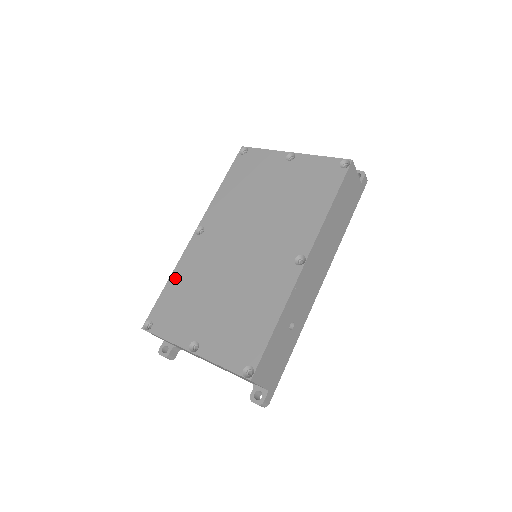
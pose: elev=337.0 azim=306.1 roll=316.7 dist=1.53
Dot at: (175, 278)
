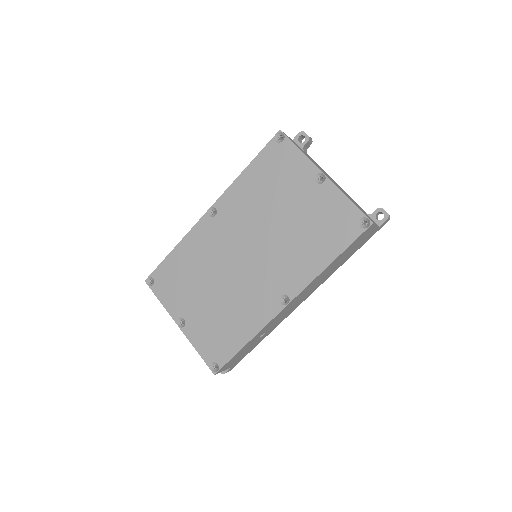
Dot at: (180, 250)
